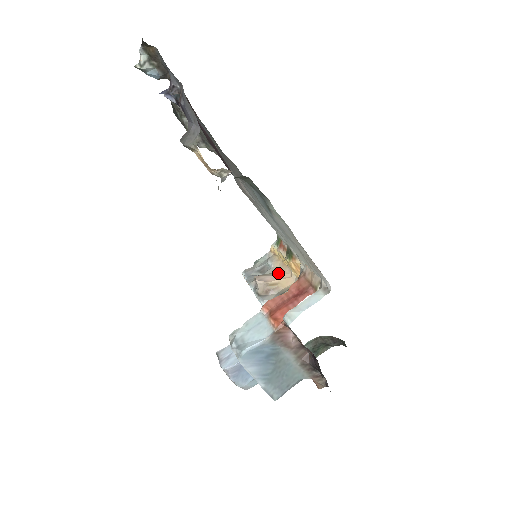
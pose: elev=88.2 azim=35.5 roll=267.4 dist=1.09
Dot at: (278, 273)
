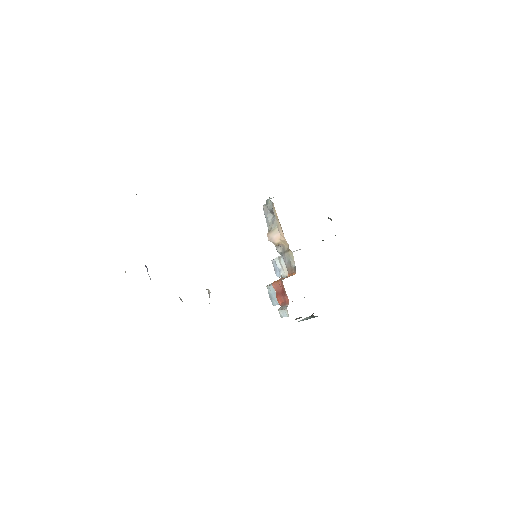
Dot at: (279, 231)
